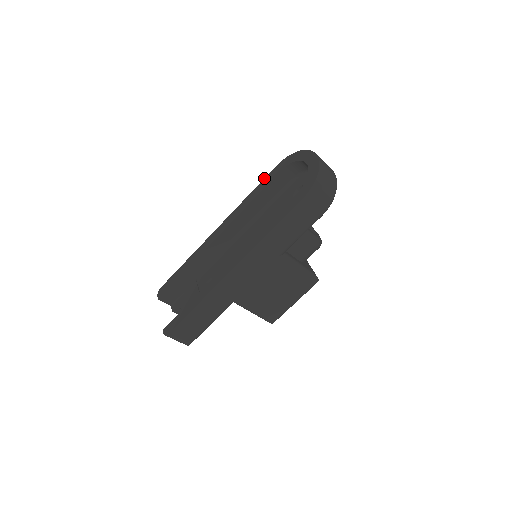
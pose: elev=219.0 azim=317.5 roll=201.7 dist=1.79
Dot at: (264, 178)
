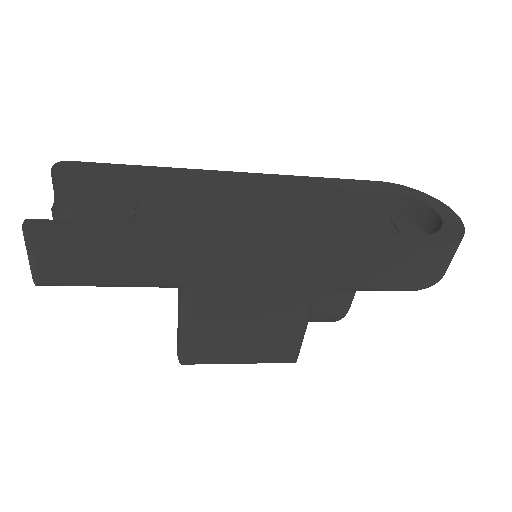
Dot at: occluded
